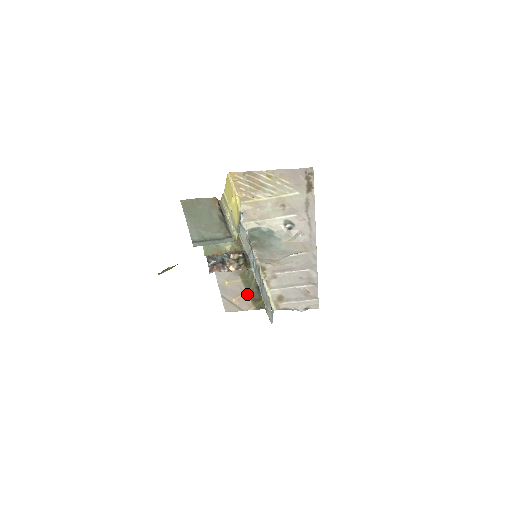
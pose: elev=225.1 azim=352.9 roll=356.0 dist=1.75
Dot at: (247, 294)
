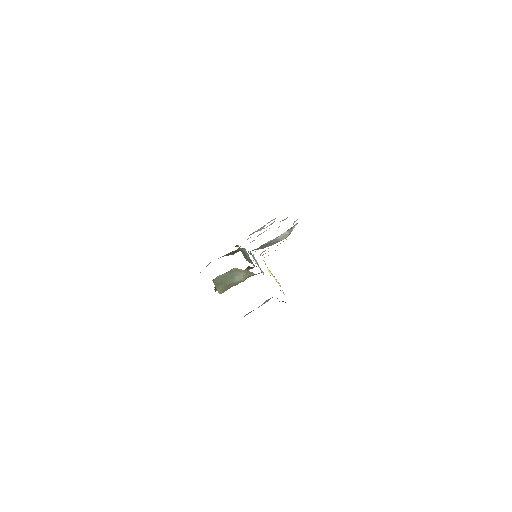
Dot at: occluded
